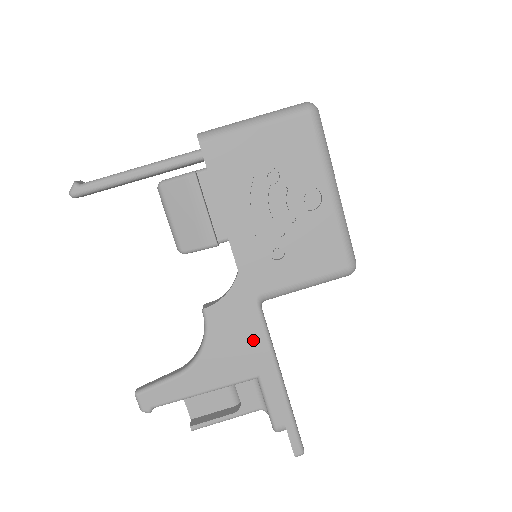
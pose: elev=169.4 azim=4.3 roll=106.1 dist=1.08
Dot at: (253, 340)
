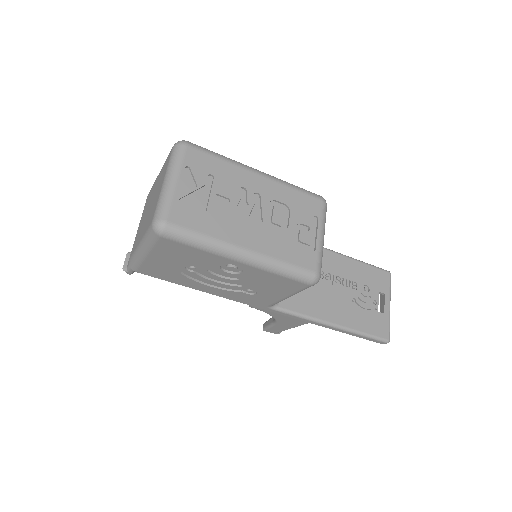
Dot at: occluded
